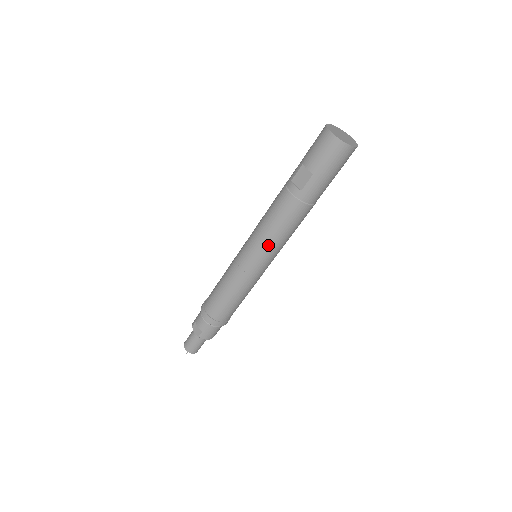
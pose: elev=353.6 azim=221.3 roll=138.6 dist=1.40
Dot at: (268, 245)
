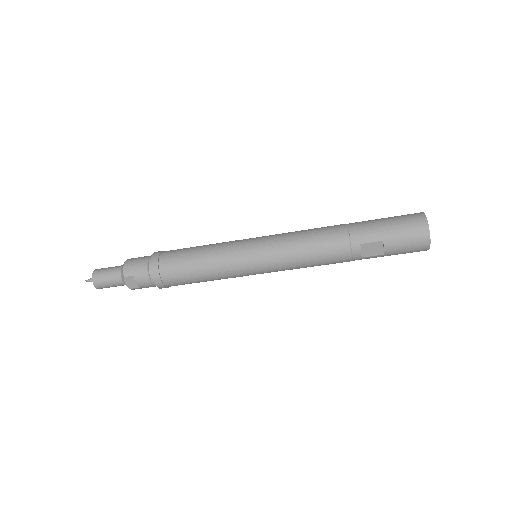
Dot at: (288, 269)
